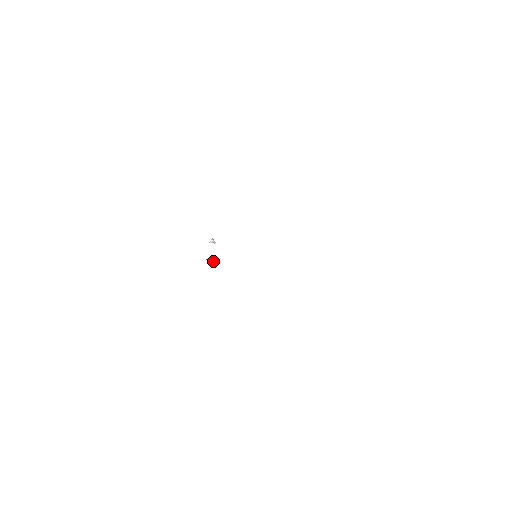
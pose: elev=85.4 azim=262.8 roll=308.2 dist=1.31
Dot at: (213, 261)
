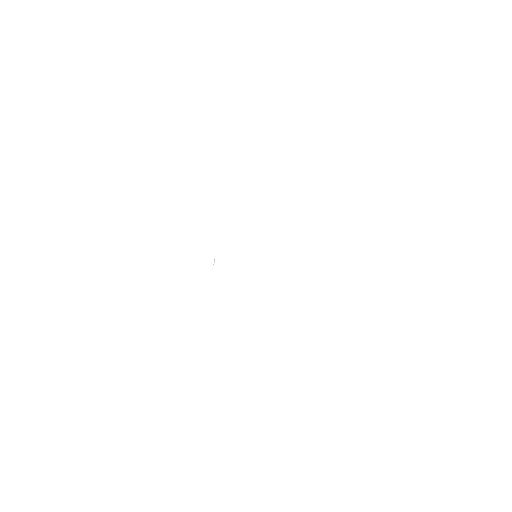
Dot at: (214, 261)
